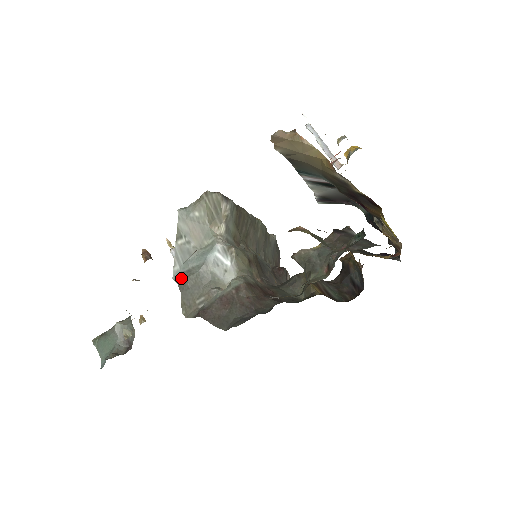
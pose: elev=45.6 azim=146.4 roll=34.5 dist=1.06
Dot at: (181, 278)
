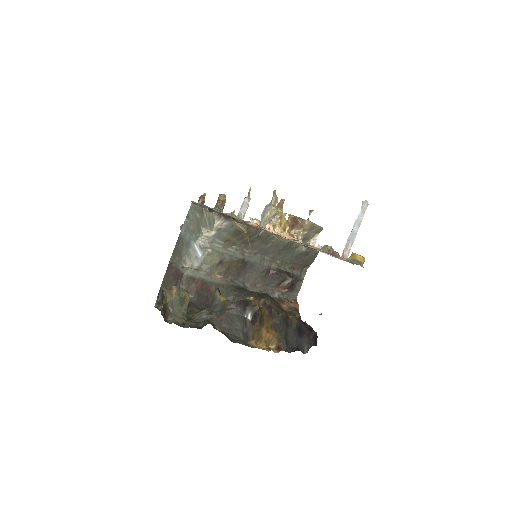
Dot at: (180, 238)
